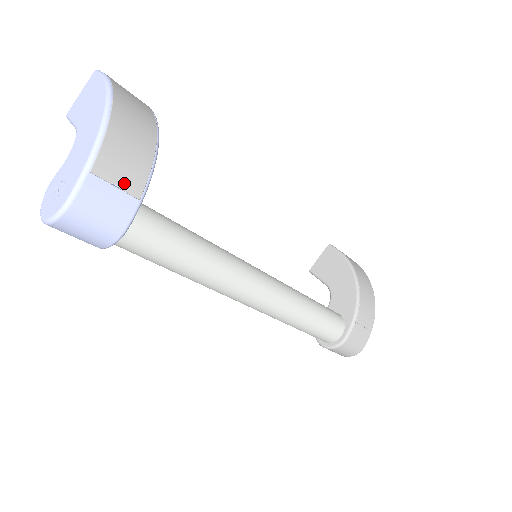
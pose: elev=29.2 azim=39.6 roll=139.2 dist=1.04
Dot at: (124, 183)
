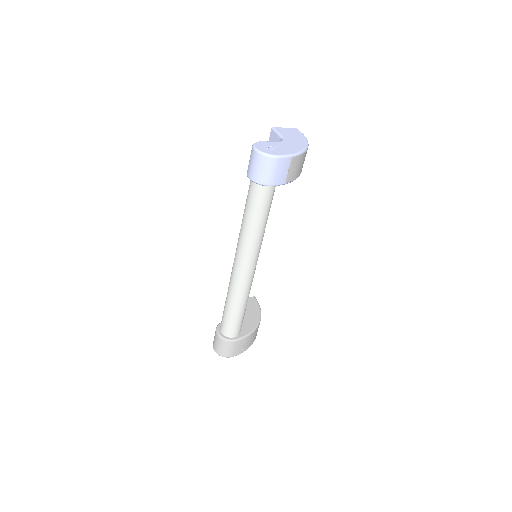
Dot at: (290, 173)
